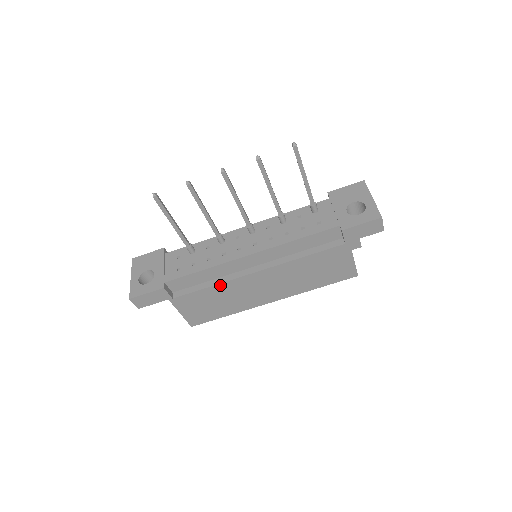
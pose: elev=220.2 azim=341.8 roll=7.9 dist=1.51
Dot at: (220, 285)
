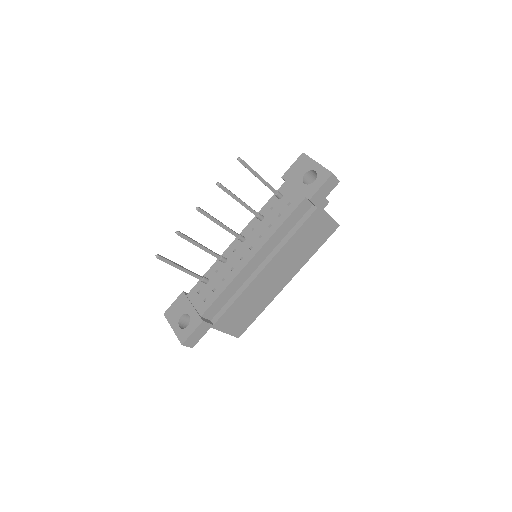
Dot at: (243, 294)
